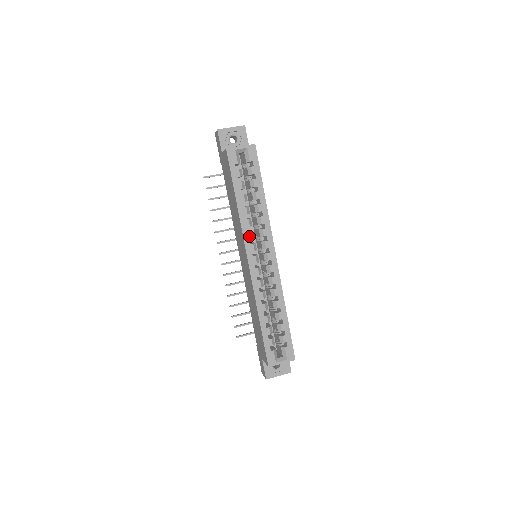
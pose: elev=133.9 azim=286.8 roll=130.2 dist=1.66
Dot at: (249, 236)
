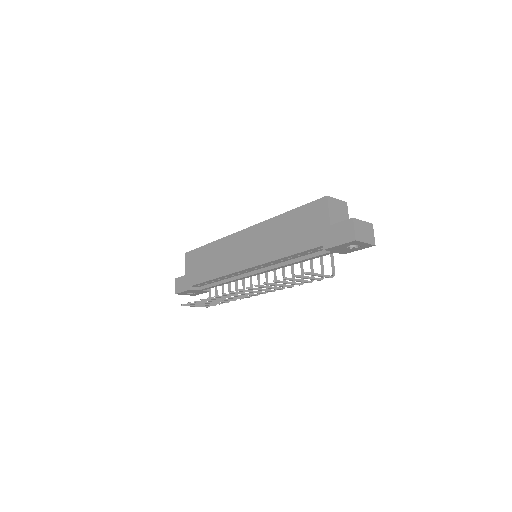
Dot at: occluded
